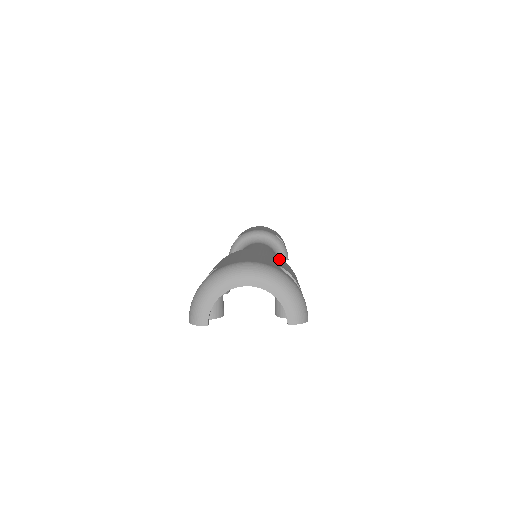
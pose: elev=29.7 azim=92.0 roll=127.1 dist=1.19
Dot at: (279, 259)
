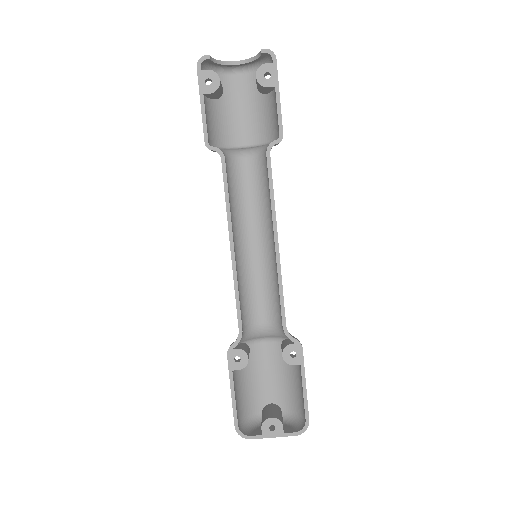
Dot at: (265, 127)
